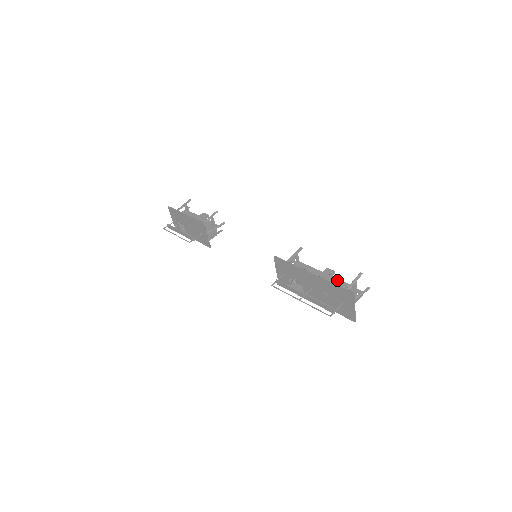
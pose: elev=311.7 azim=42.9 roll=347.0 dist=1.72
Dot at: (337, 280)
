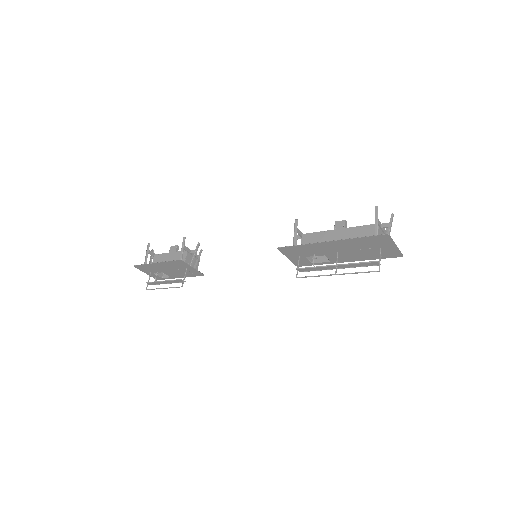
Dot at: (356, 228)
